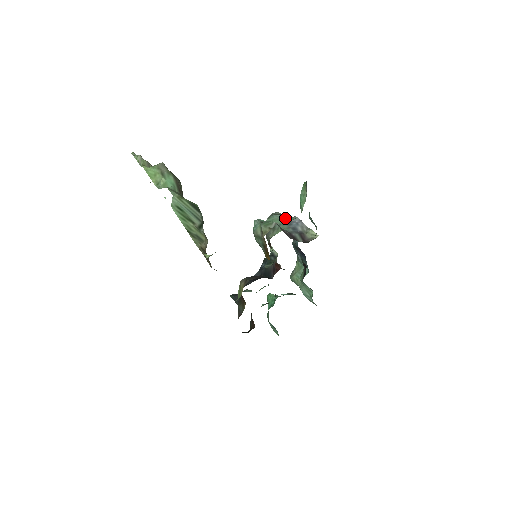
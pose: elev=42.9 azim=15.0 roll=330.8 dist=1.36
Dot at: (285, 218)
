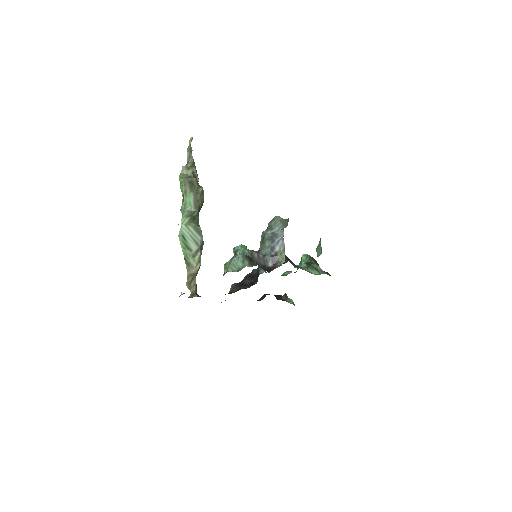
Dot at: (239, 263)
